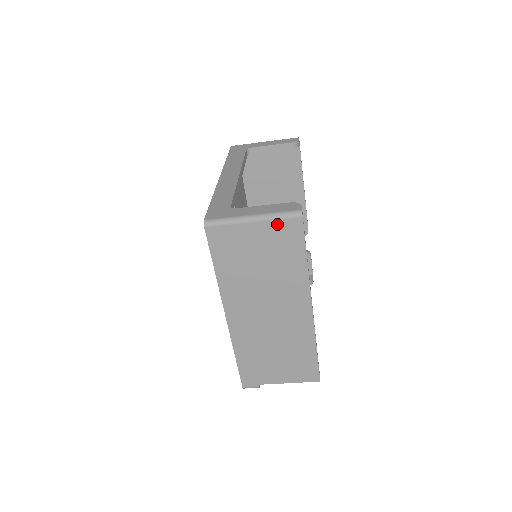
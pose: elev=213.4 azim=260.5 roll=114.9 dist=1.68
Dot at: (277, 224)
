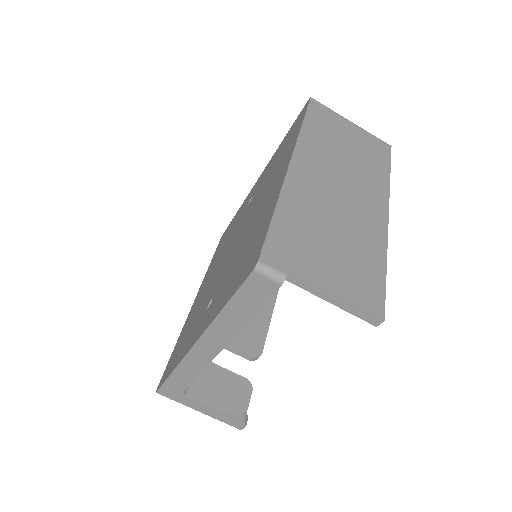
Dot at: (371, 137)
